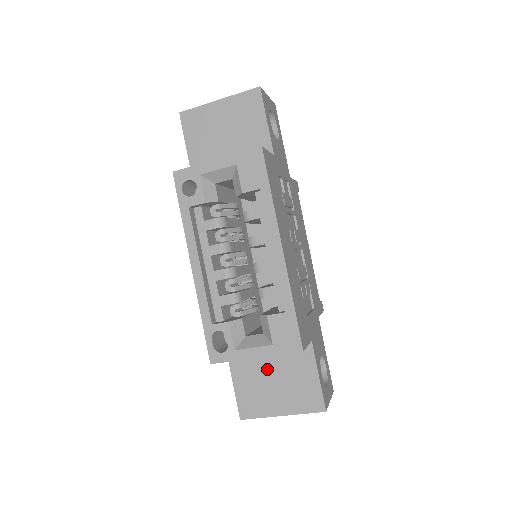
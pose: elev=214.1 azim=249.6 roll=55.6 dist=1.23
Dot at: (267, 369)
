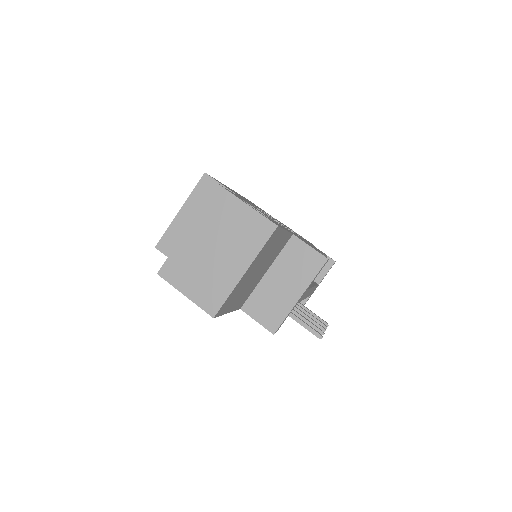
Dot at: occluded
